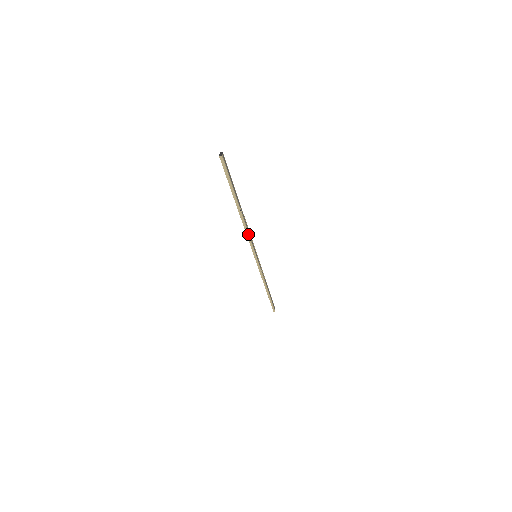
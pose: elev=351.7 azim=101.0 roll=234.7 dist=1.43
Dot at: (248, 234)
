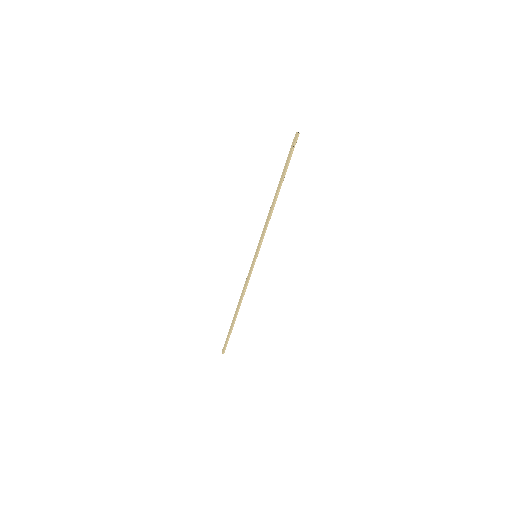
Dot at: occluded
